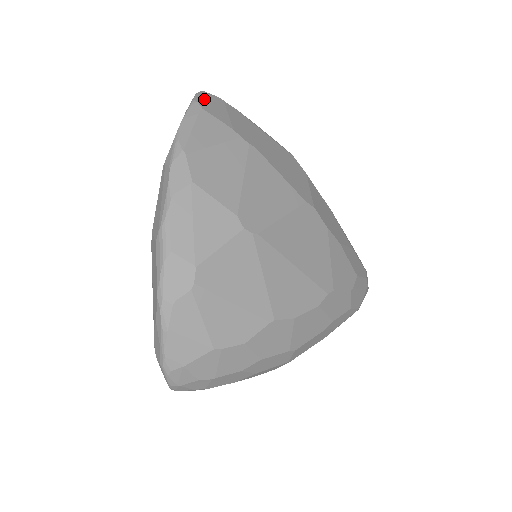
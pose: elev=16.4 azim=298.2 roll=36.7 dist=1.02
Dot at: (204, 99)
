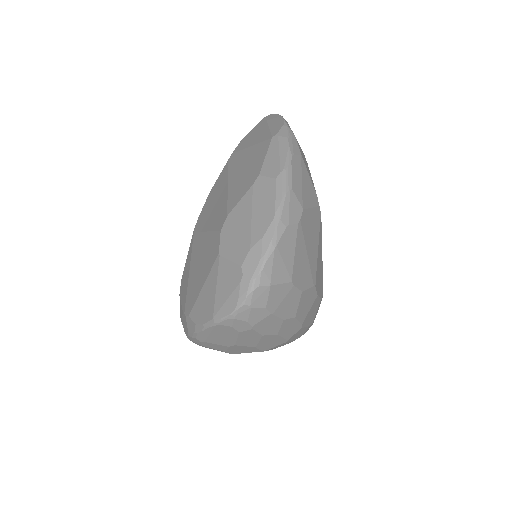
Dot at: occluded
